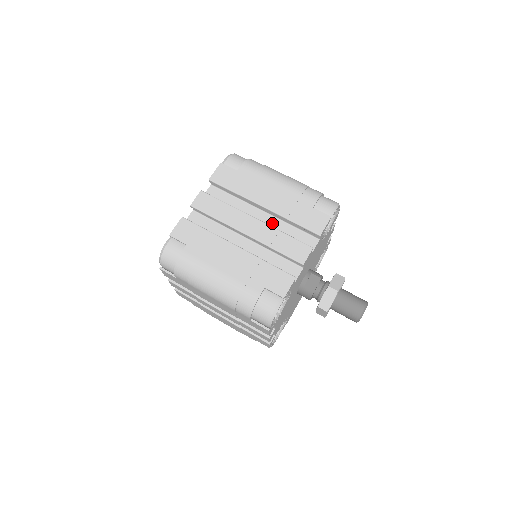
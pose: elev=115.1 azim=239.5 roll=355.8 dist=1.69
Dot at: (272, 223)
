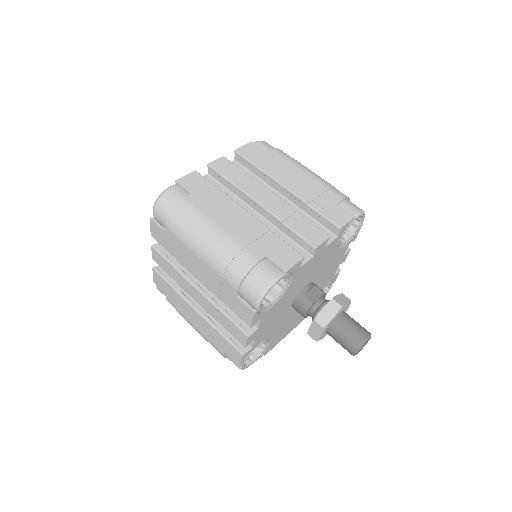
Dot at: occluded
